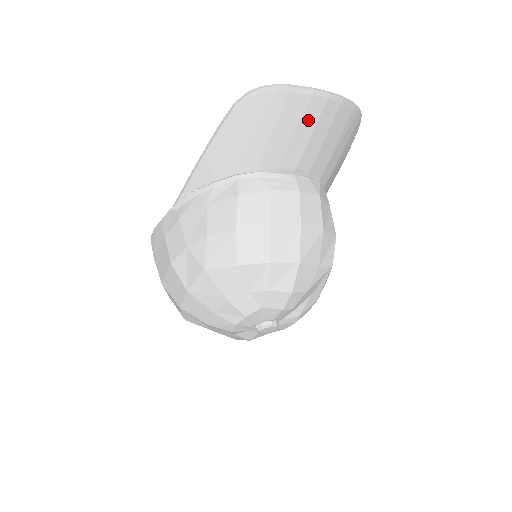
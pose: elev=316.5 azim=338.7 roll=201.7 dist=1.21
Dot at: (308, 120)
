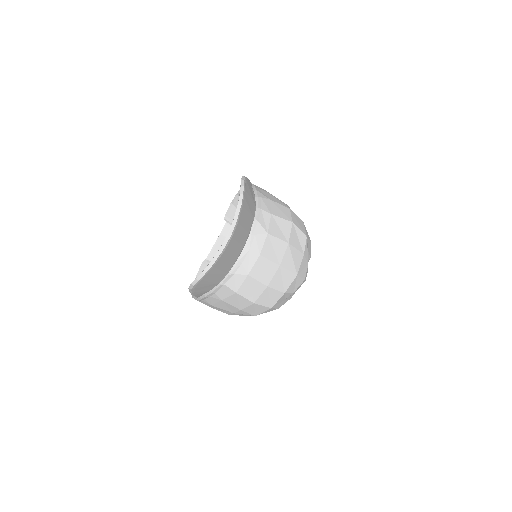
Dot at: (231, 248)
